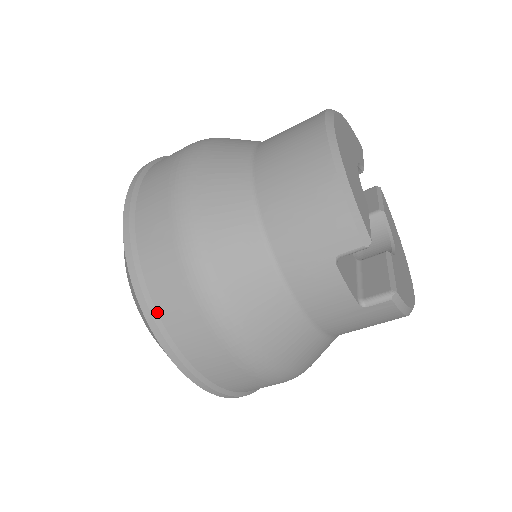
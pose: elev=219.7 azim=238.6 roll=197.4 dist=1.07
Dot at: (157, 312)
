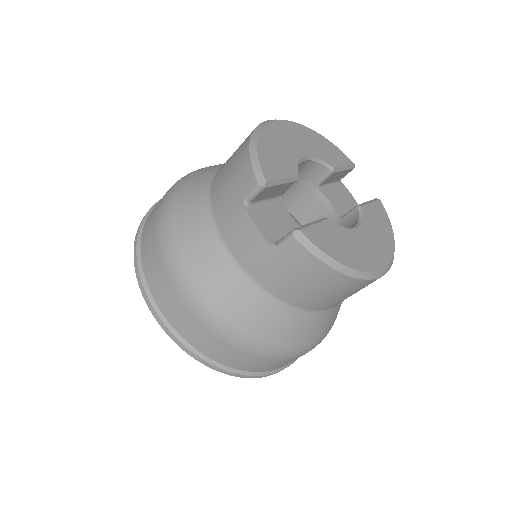
Dot at: (142, 266)
